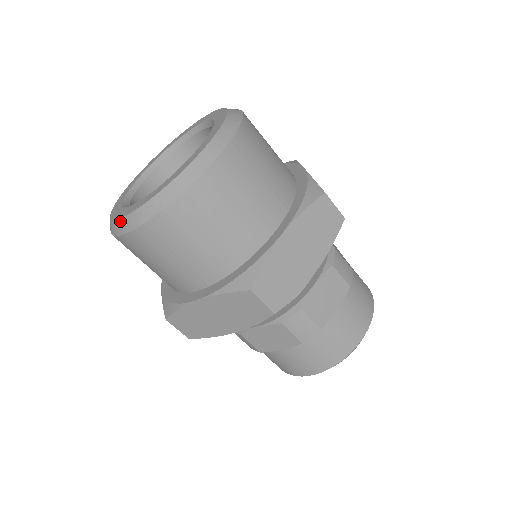
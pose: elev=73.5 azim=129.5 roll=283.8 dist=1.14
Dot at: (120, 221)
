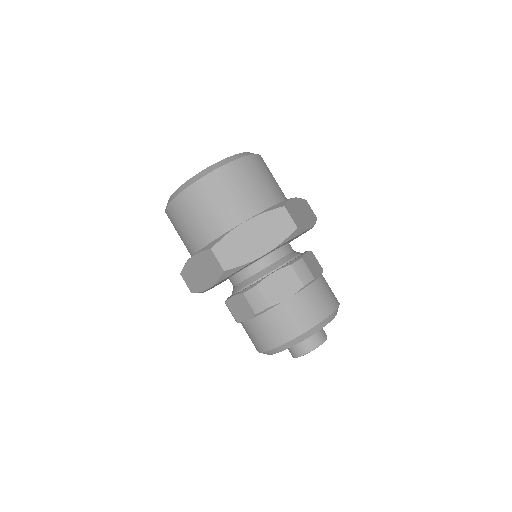
Dot at: occluded
